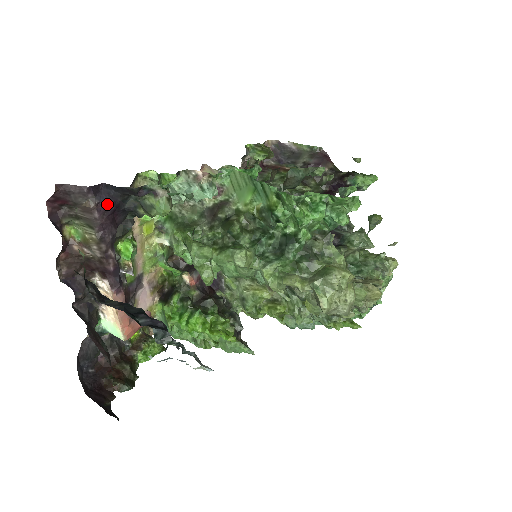
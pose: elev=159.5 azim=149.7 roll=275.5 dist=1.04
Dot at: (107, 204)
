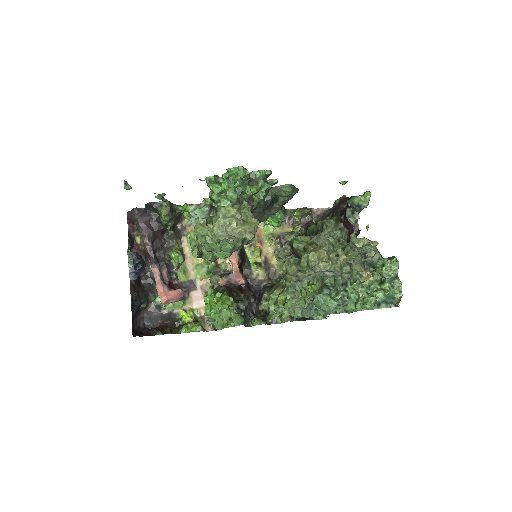
Dot at: (144, 216)
